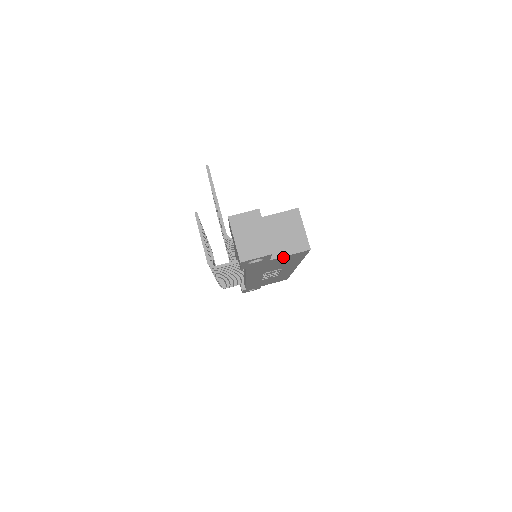
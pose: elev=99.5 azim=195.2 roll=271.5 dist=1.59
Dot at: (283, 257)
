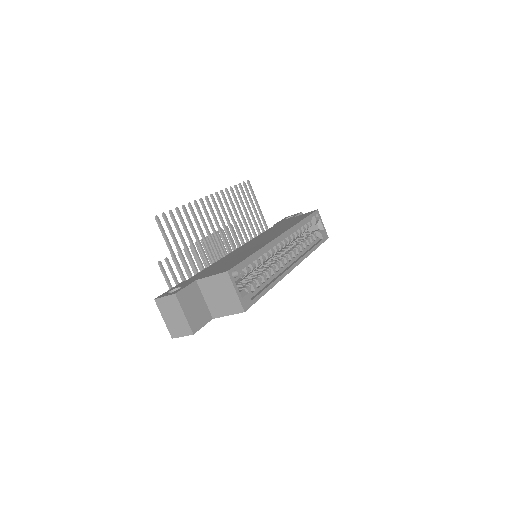
Dot at: (225, 314)
